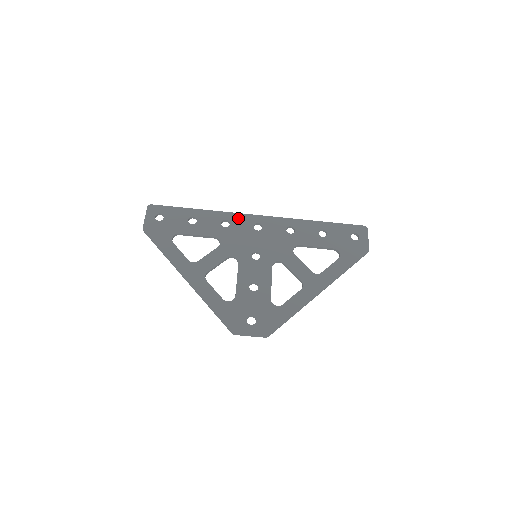
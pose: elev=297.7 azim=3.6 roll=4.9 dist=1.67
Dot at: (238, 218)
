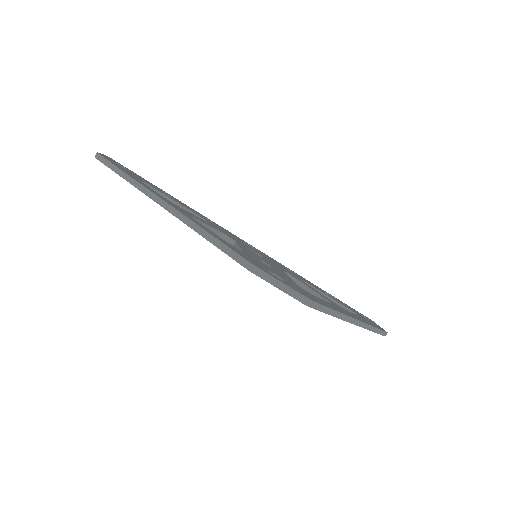
Dot at: (224, 229)
